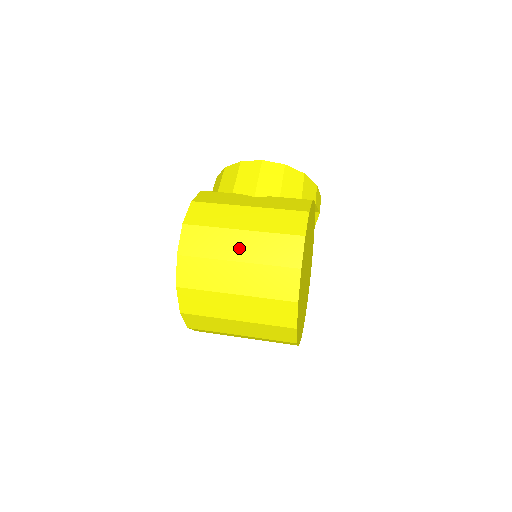
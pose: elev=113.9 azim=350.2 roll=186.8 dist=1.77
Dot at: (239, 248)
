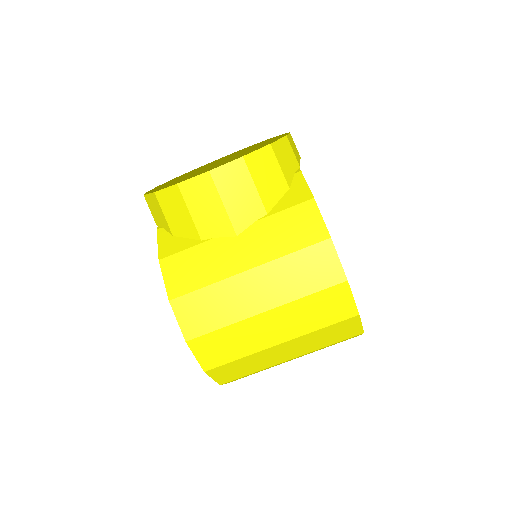
Dot at: (273, 331)
